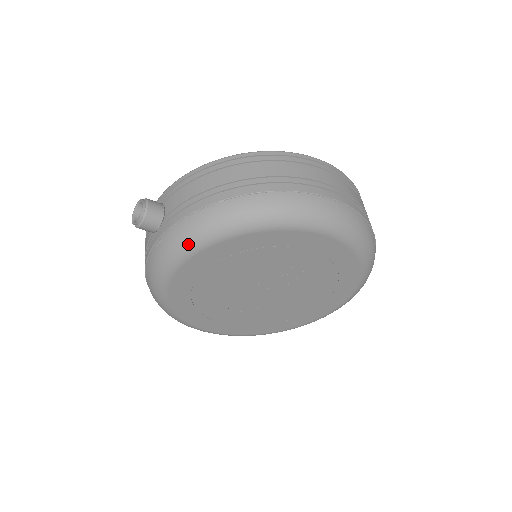
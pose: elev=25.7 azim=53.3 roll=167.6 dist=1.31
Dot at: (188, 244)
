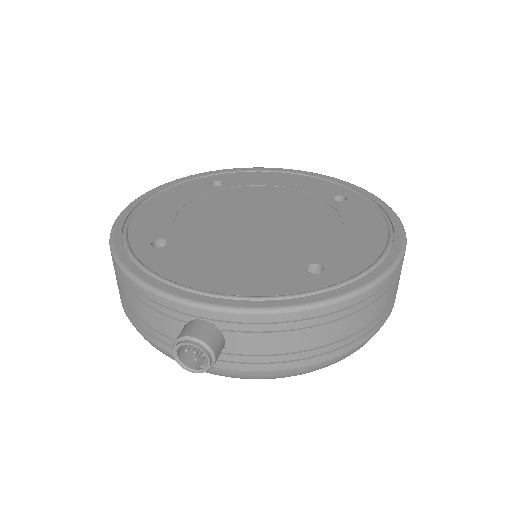
Dot at: occluded
